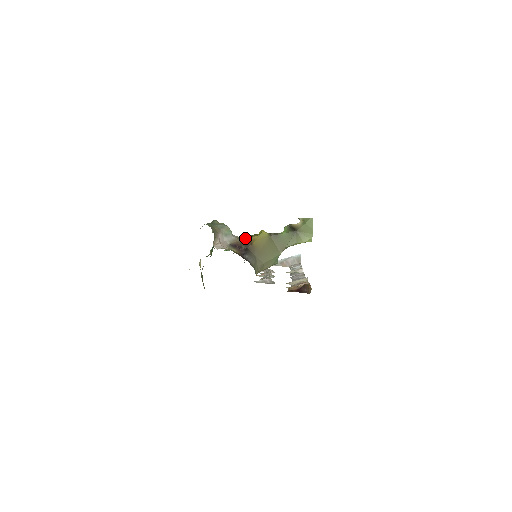
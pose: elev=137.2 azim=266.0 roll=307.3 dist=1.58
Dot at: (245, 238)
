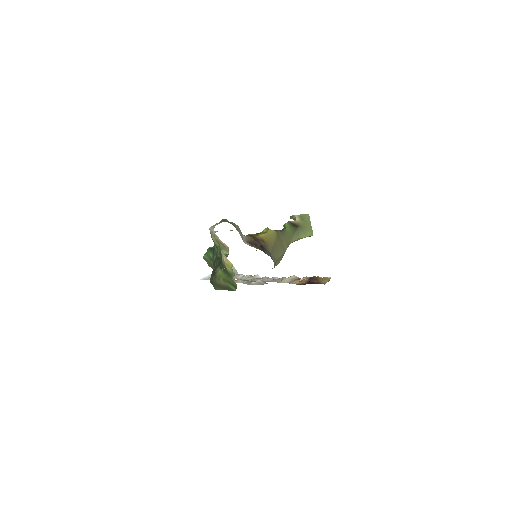
Dot at: (252, 237)
